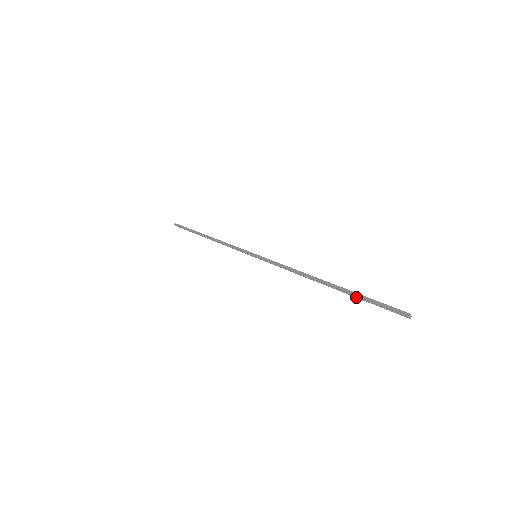
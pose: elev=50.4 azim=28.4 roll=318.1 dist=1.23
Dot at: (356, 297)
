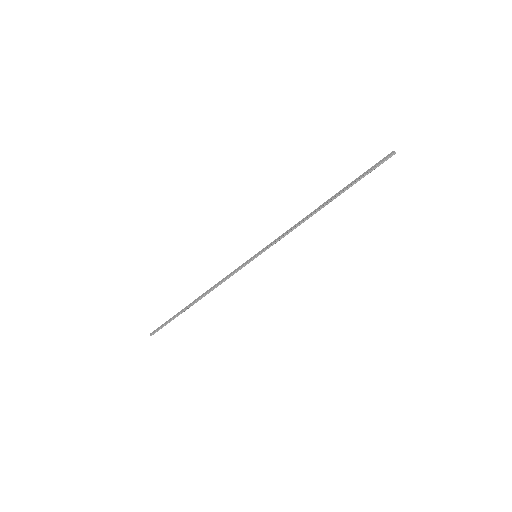
Dot at: occluded
